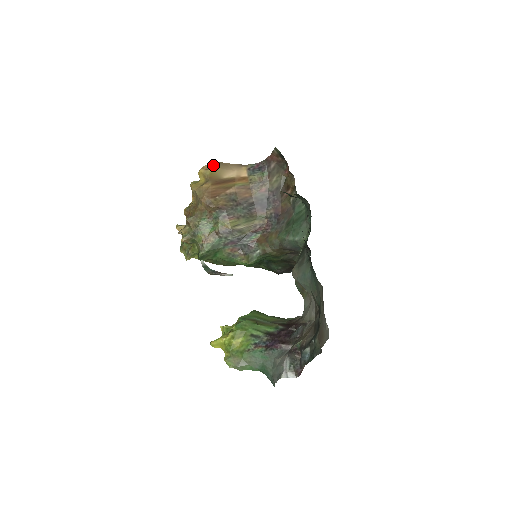
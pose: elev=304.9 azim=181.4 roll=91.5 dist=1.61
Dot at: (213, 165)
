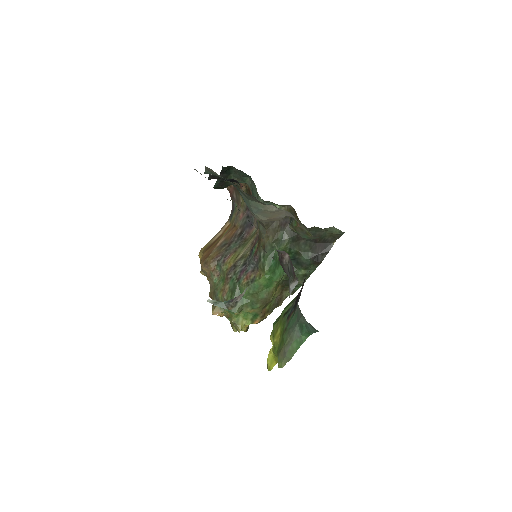
Dot at: (206, 244)
